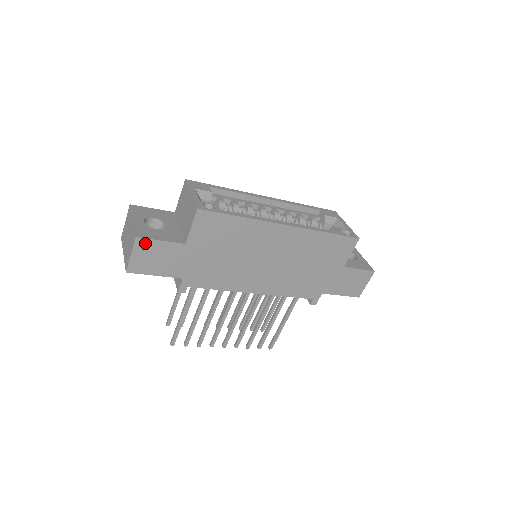
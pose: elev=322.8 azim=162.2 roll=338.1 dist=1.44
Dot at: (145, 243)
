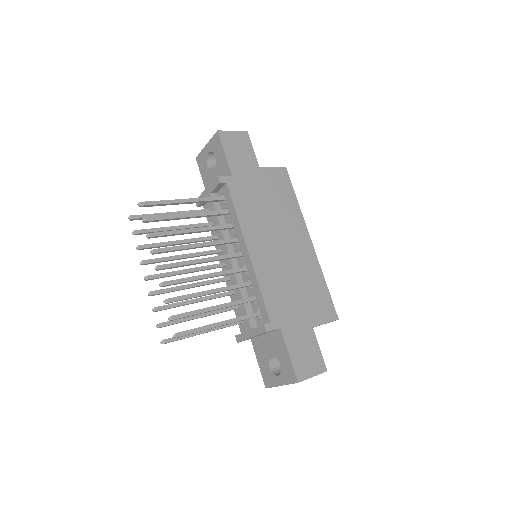
Dot at: (246, 139)
